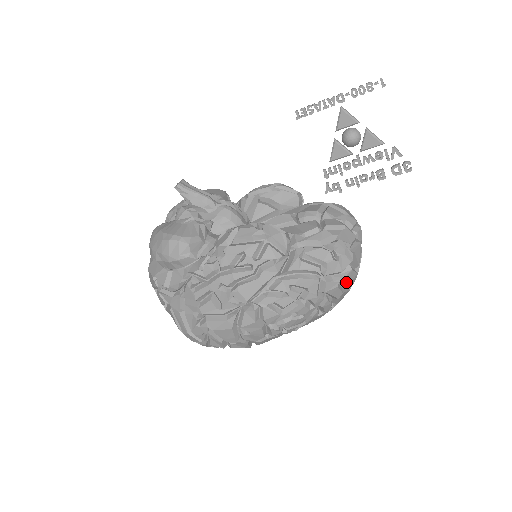
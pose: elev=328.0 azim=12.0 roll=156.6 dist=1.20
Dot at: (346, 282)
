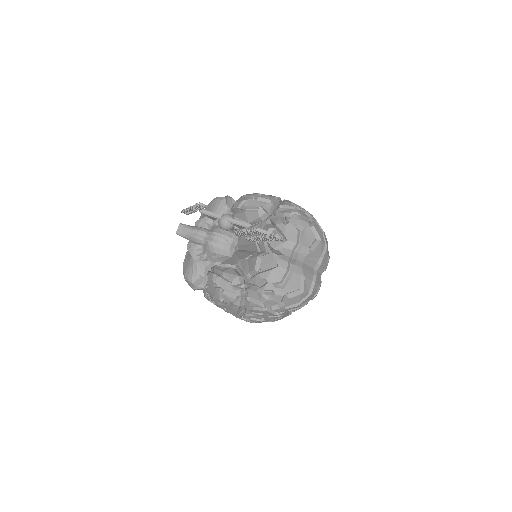
Dot at: (292, 304)
